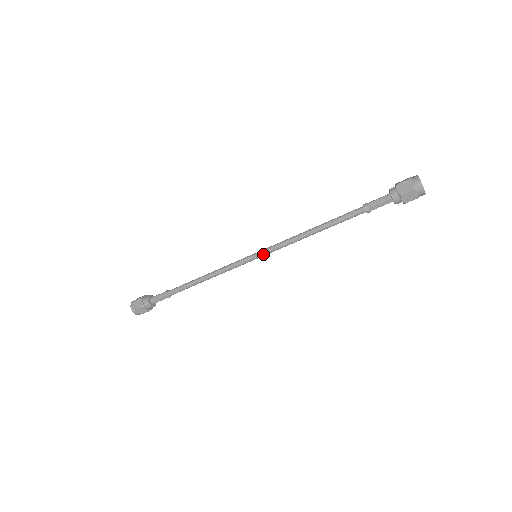
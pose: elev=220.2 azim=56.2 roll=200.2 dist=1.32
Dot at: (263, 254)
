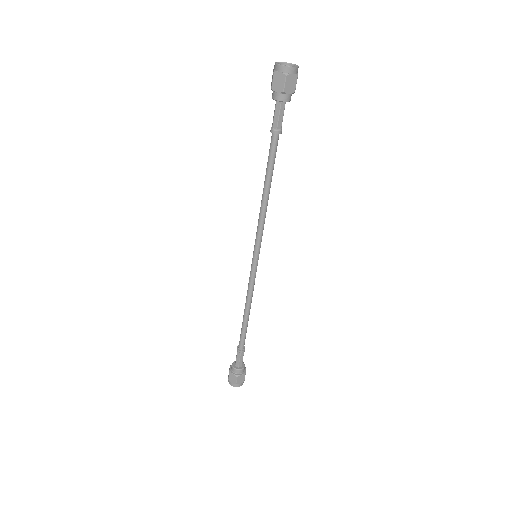
Dot at: (258, 249)
